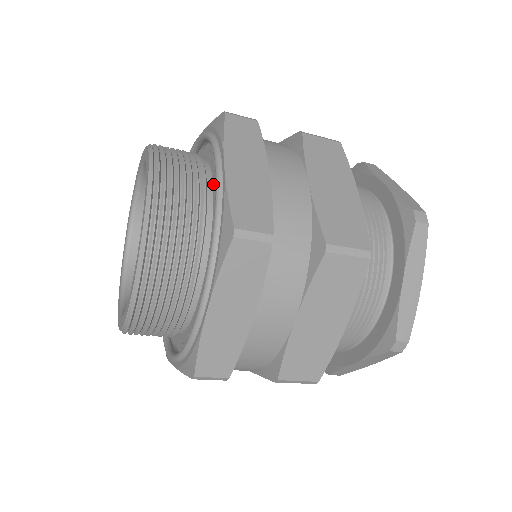
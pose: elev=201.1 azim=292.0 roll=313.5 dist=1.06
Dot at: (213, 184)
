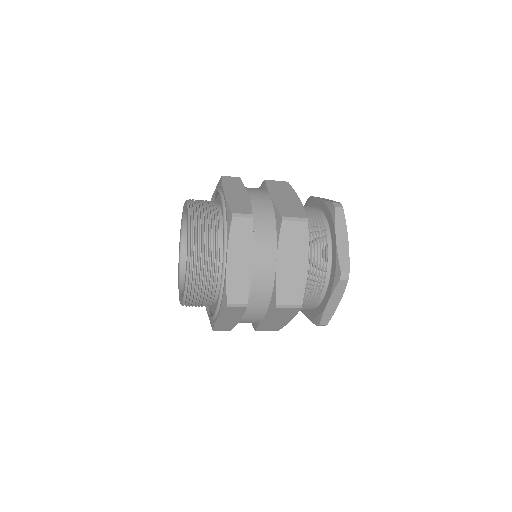
Dot at: occluded
